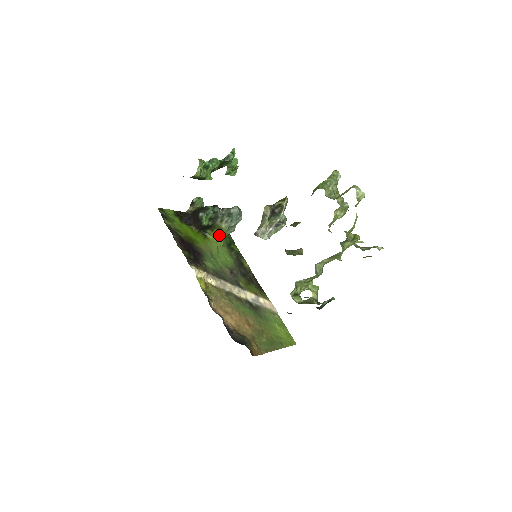
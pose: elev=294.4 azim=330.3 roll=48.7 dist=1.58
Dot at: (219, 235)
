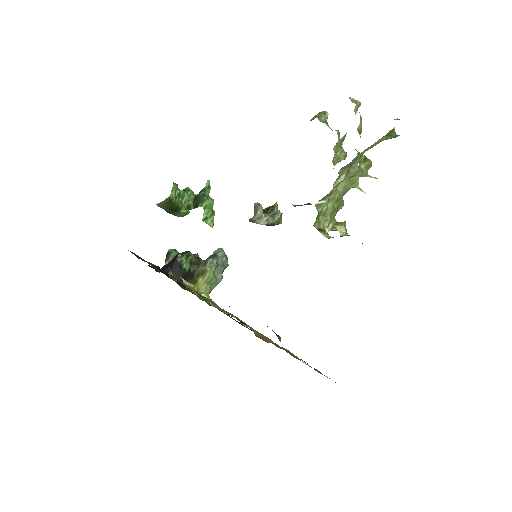
Dot at: (204, 285)
